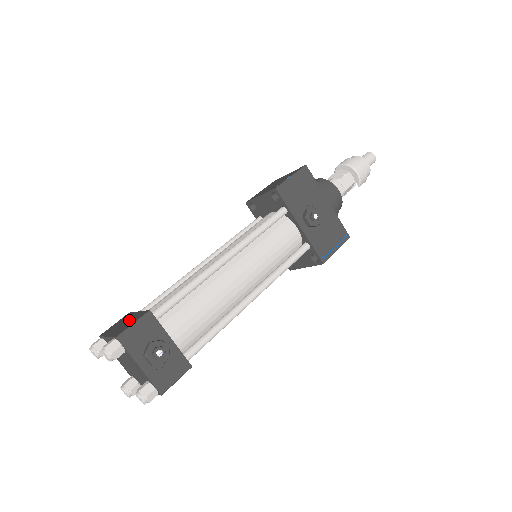
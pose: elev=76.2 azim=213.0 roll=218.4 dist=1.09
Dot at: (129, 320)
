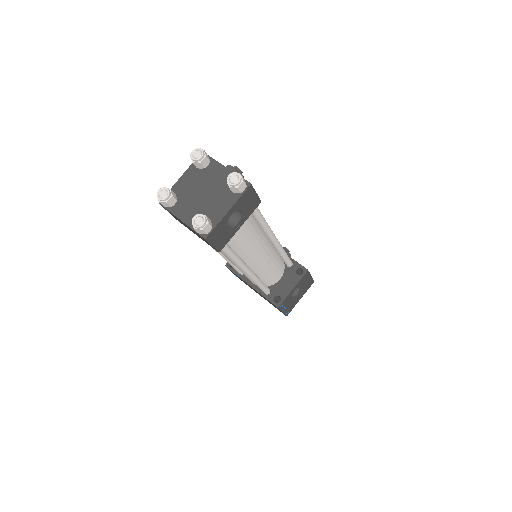
Dot at: occluded
